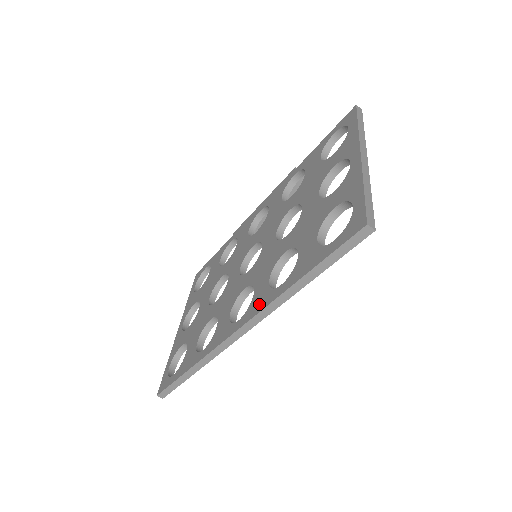
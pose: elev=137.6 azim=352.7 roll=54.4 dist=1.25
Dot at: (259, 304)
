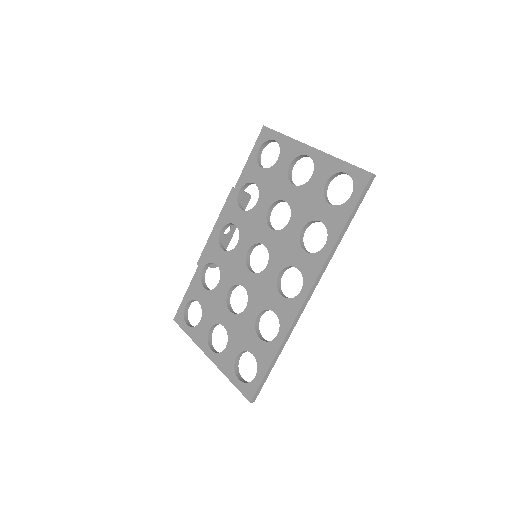
Dot at: (314, 267)
